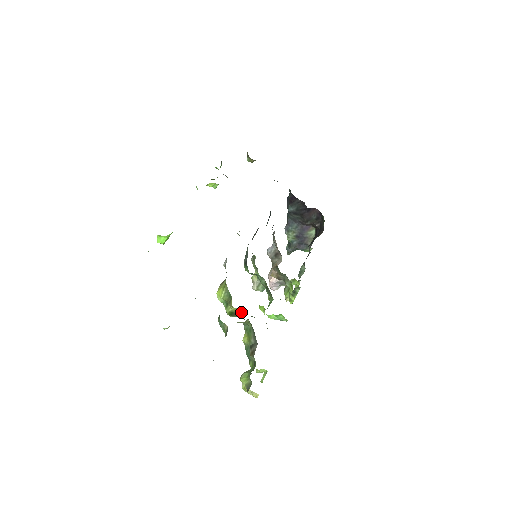
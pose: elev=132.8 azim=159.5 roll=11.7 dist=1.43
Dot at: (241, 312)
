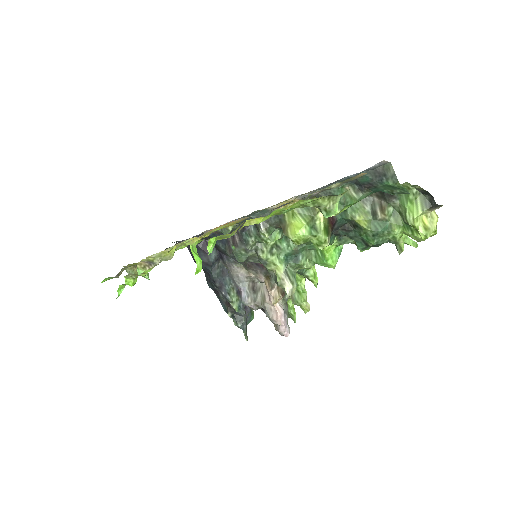
Dot at: occluded
